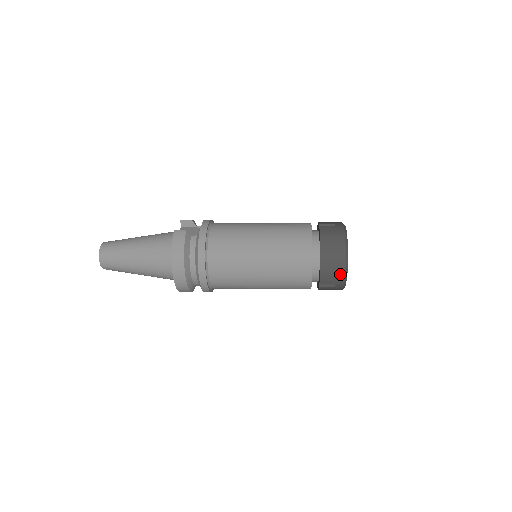
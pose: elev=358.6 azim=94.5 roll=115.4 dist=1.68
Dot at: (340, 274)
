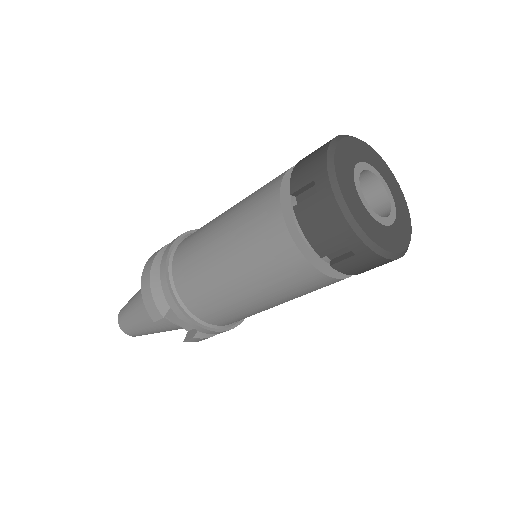
Dot at: (320, 157)
